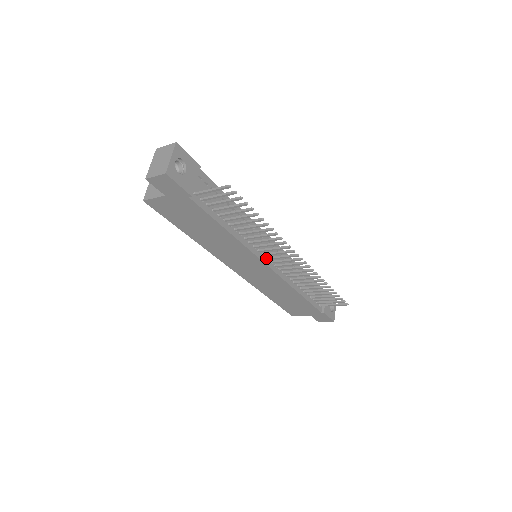
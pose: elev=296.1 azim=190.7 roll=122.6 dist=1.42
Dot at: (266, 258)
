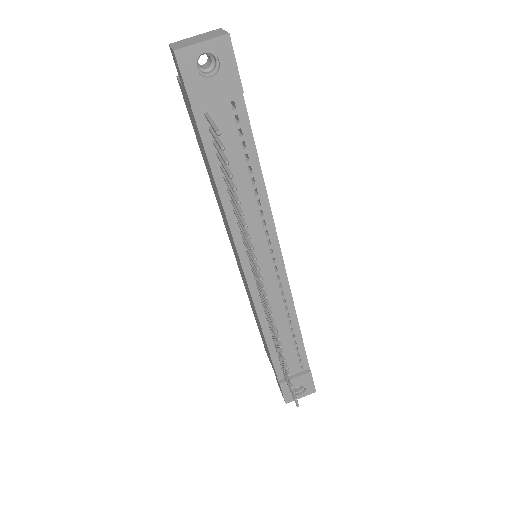
Dot at: occluded
